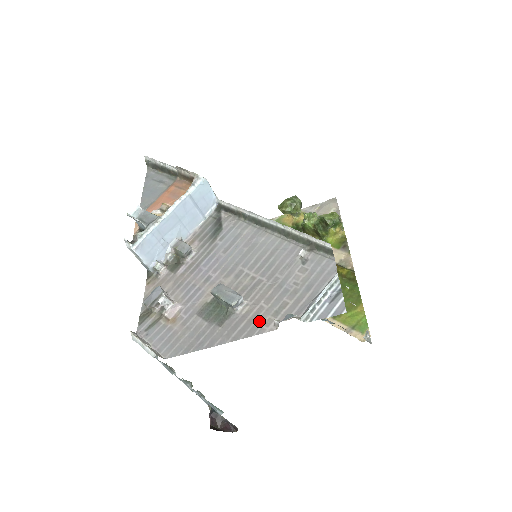
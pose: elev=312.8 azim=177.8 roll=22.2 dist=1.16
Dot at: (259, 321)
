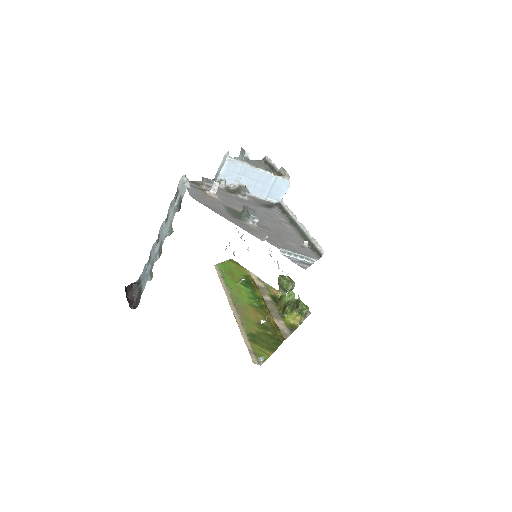
Dot at: (256, 233)
